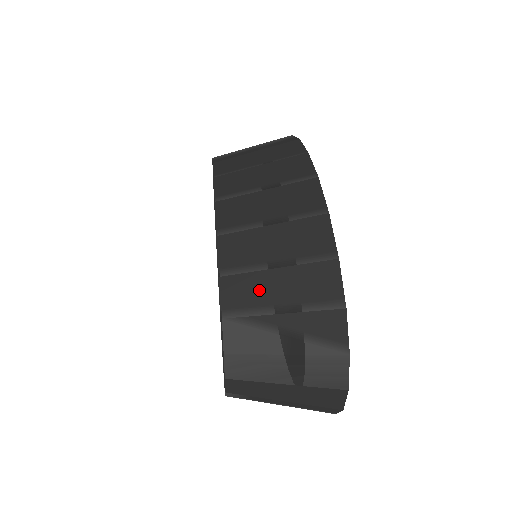
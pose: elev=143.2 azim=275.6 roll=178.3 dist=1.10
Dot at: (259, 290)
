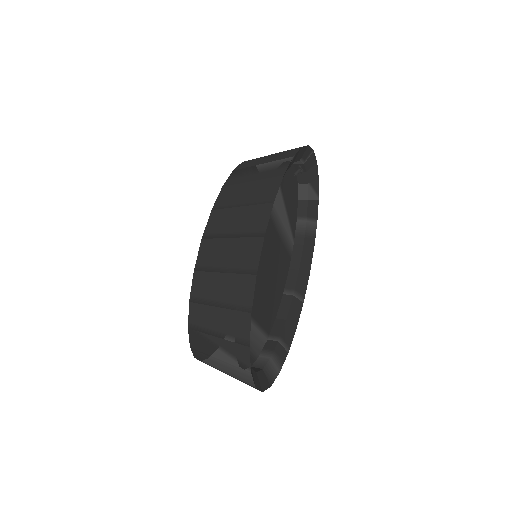
Dot at: (208, 318)
